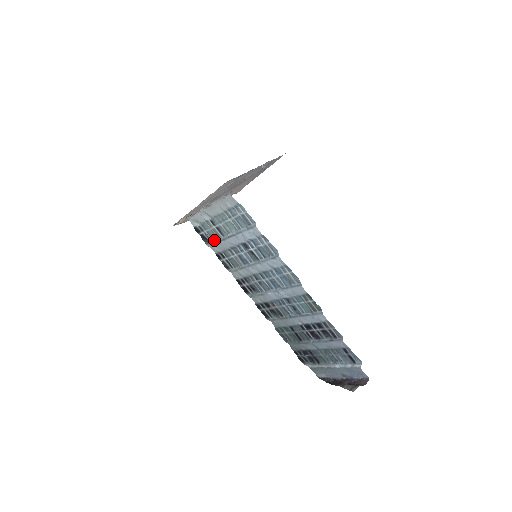
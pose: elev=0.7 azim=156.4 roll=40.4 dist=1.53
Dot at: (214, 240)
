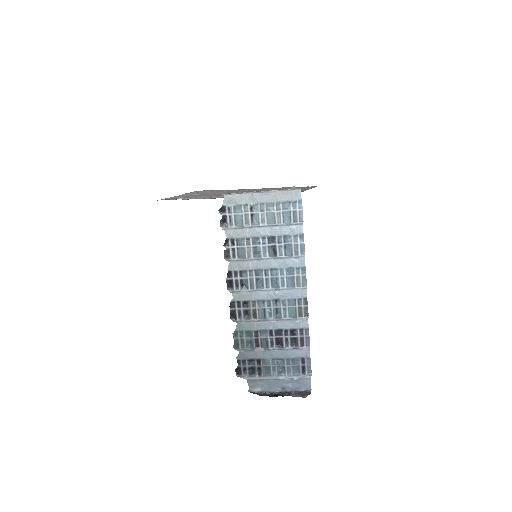
Dot at: (236, 225)
